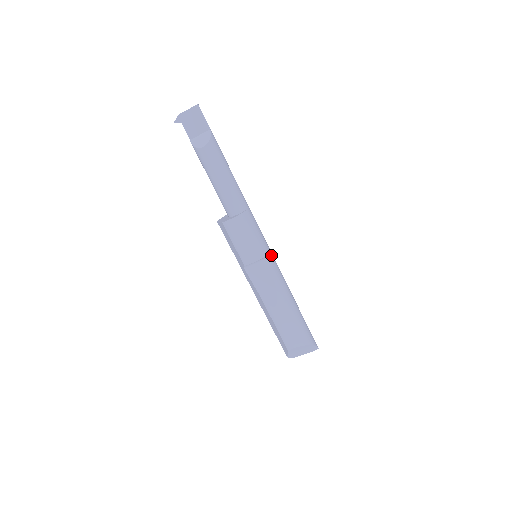
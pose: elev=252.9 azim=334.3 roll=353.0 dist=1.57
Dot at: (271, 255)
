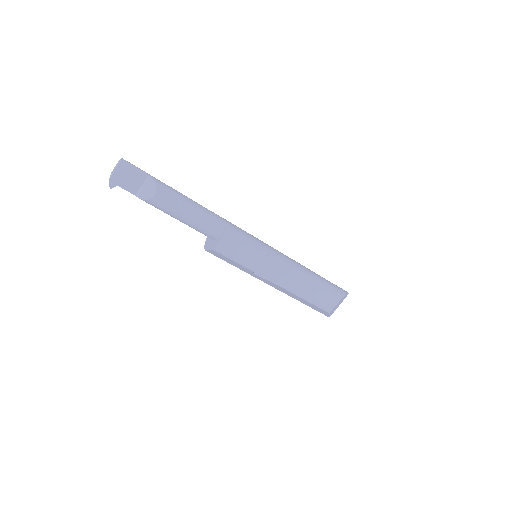
Dot at: (269, 247)
